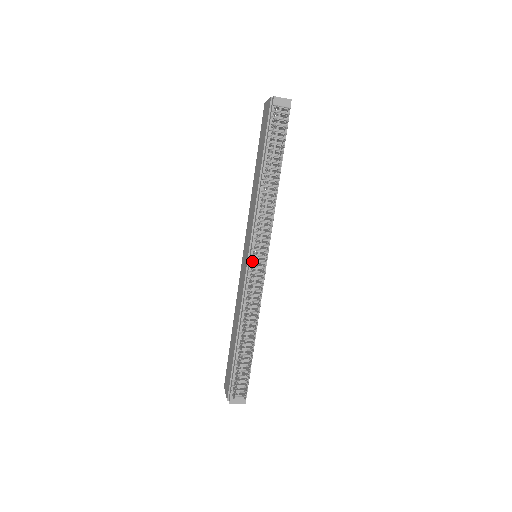
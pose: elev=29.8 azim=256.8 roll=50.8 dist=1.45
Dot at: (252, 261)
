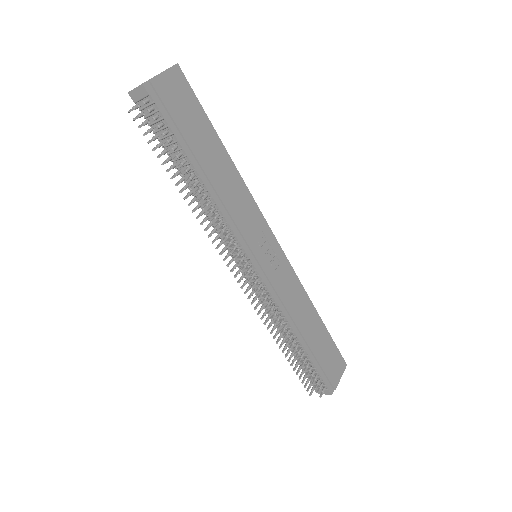
Dot at: (242, 272)
